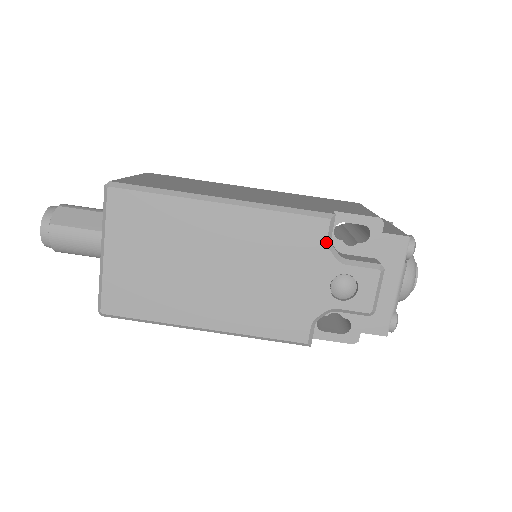
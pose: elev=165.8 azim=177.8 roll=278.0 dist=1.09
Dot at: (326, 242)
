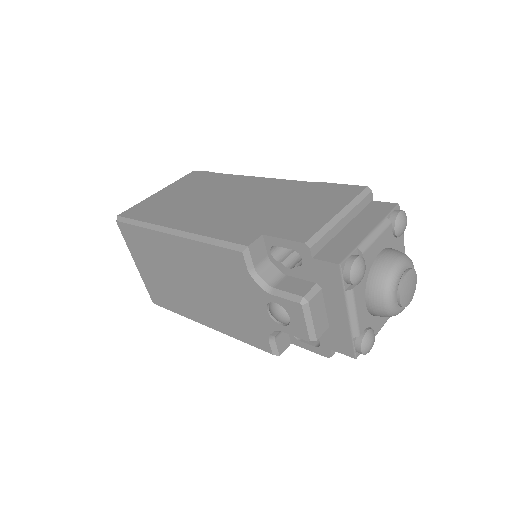
Dot at: (248, 272)
